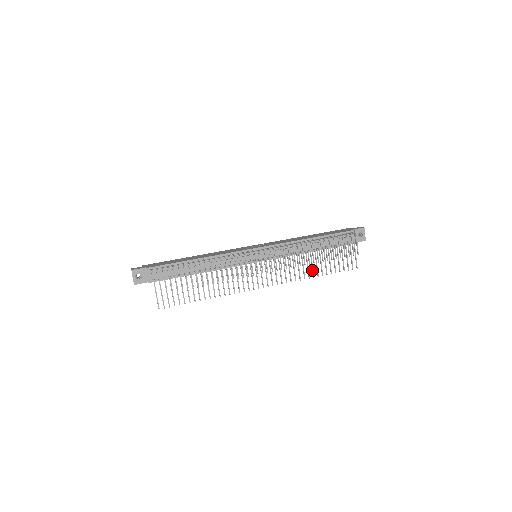
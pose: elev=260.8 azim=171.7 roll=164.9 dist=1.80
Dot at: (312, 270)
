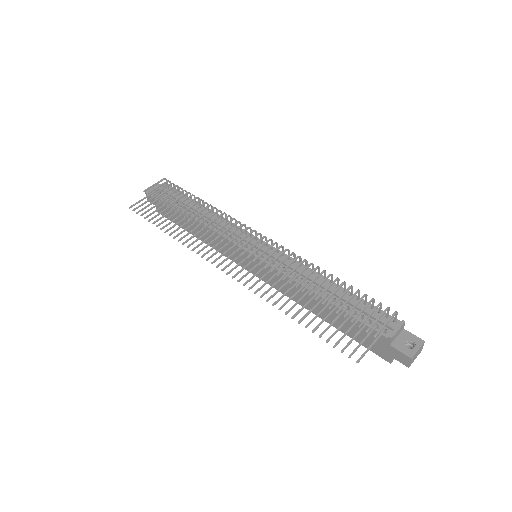
Dot at: (293, 305)
